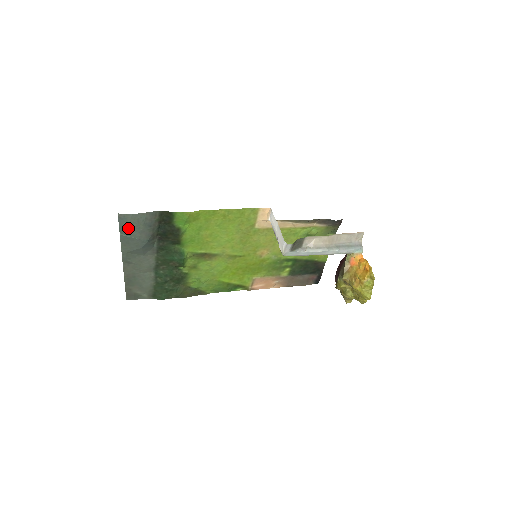
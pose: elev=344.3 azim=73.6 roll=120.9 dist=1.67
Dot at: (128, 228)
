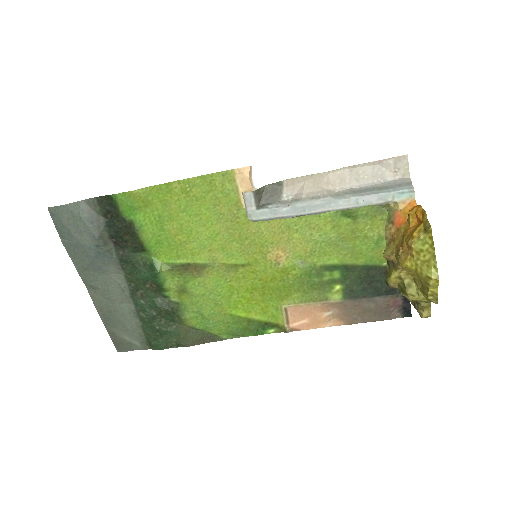
Dot at: (65, 228)
